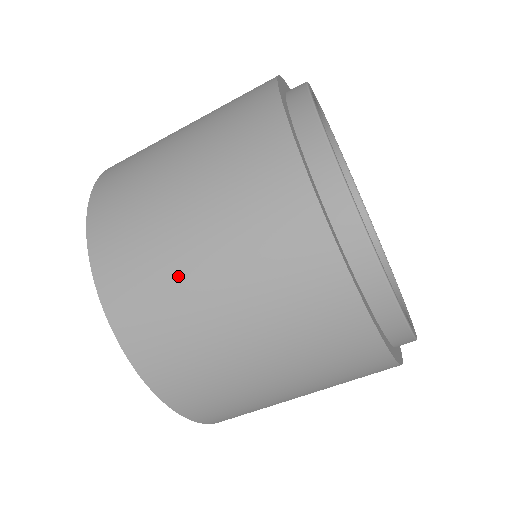
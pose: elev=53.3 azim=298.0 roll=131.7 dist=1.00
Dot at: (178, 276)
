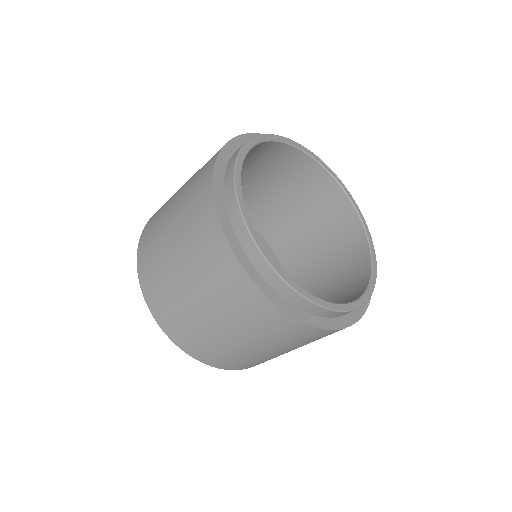
Dot at: (186, 306)
